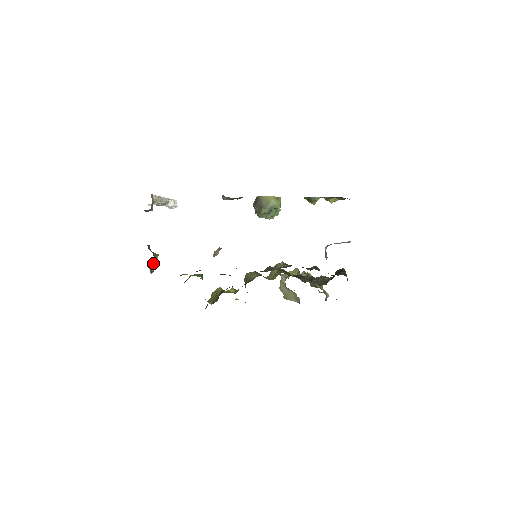
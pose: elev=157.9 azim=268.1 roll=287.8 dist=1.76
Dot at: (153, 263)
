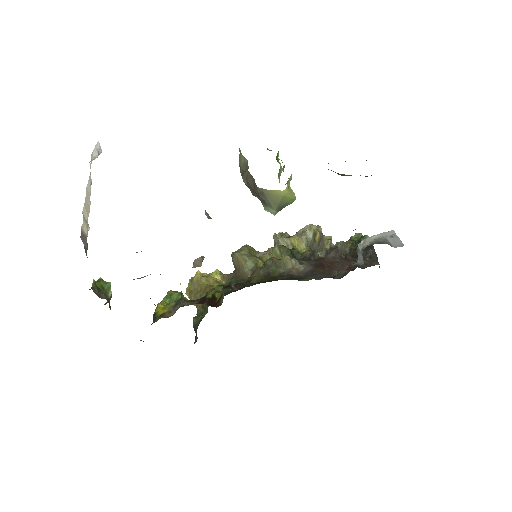
Dot at: occluded
